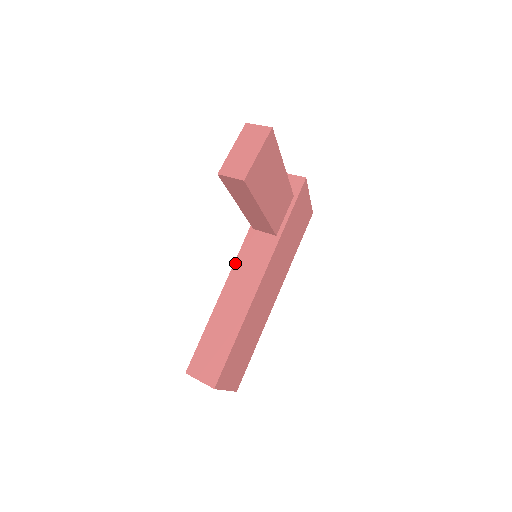
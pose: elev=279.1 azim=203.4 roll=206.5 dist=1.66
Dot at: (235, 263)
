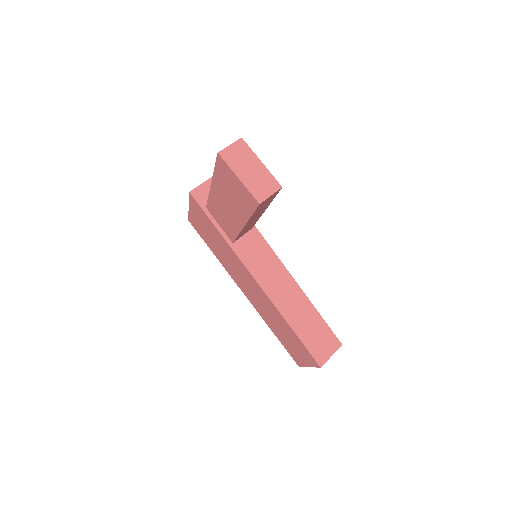
Dot at: (254, 276)
